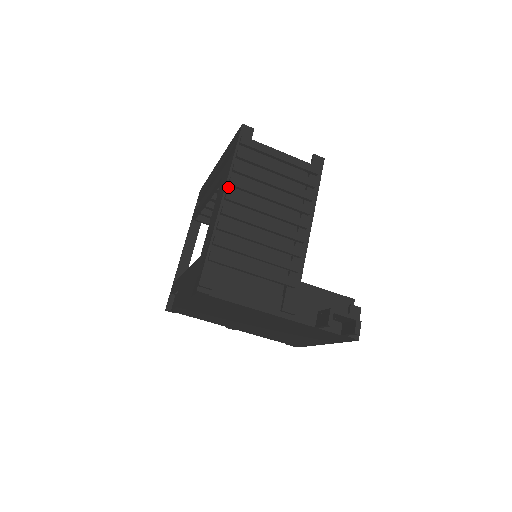
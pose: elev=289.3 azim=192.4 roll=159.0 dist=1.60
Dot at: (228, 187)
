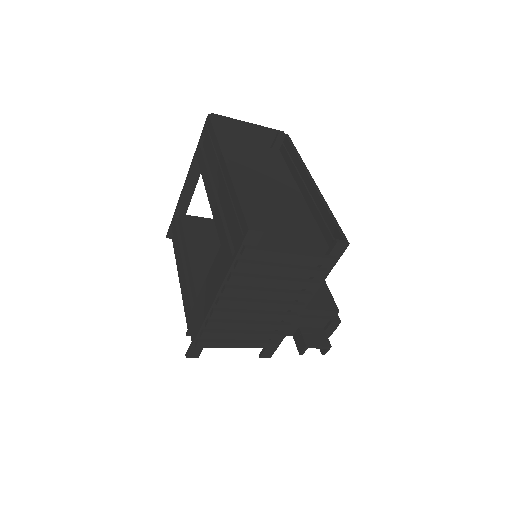
Dot at: (221, 292)
